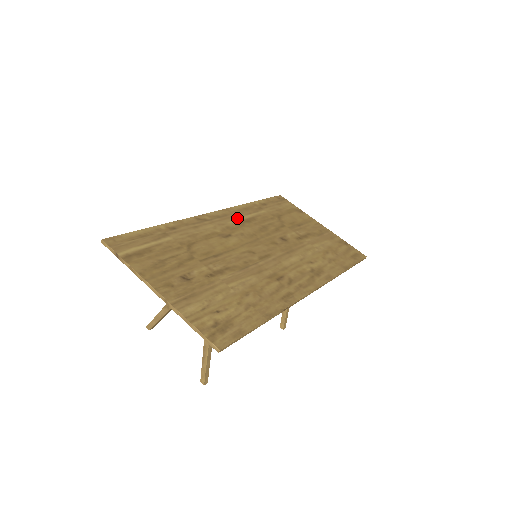
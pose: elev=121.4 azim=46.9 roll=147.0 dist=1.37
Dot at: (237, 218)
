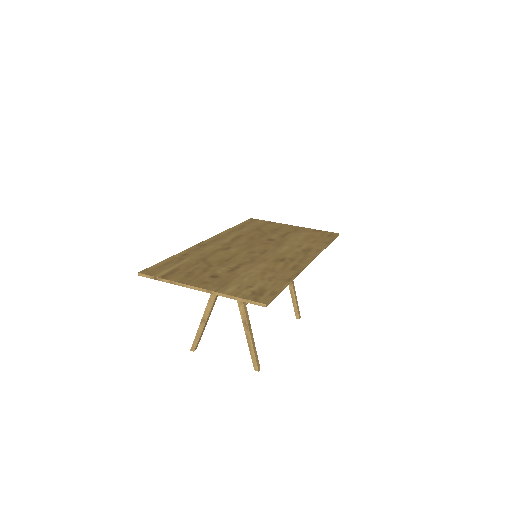
Dot at: (228, 238)
